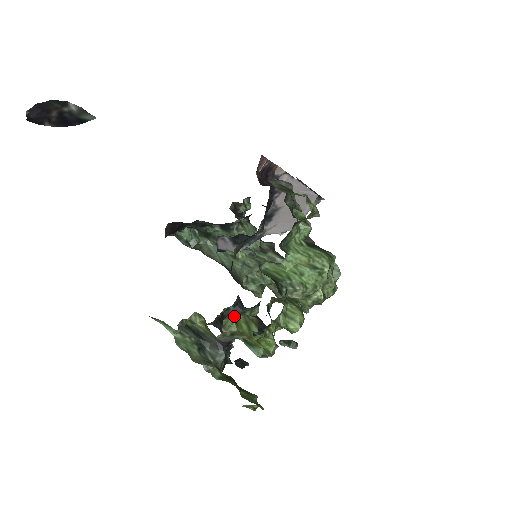
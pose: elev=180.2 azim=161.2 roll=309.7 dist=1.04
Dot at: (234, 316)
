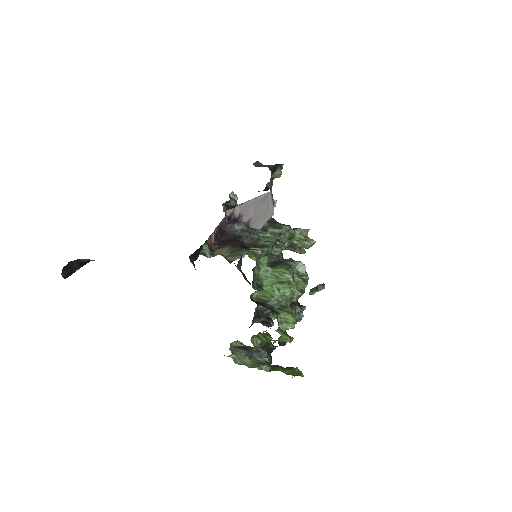
Dot at: (255, 335)
